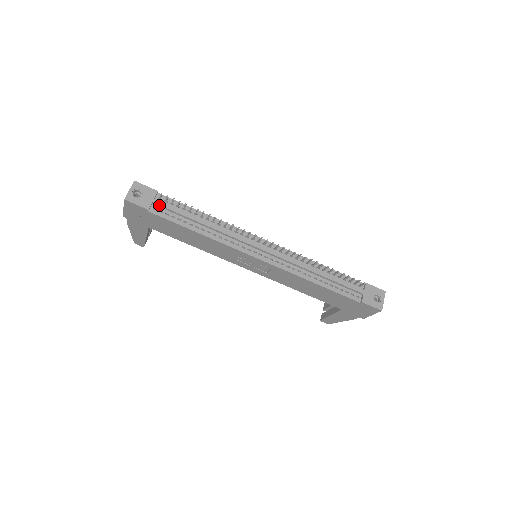
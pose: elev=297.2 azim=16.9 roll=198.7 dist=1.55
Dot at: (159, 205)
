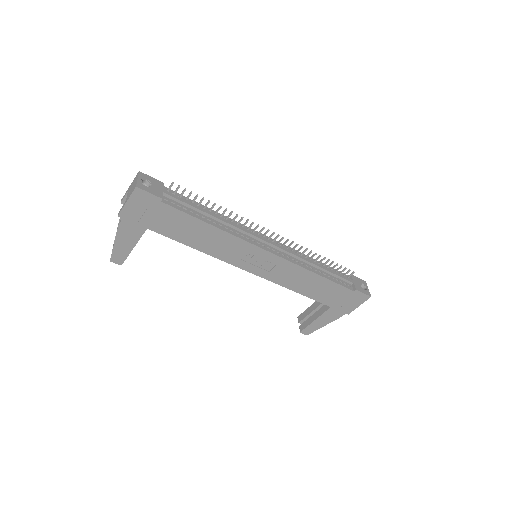
Dot at: (170, 196)
